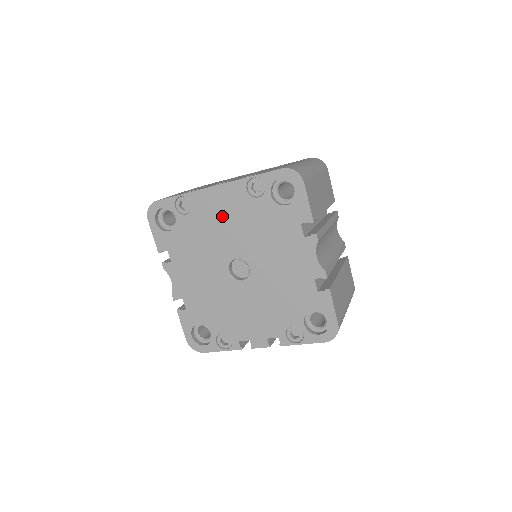
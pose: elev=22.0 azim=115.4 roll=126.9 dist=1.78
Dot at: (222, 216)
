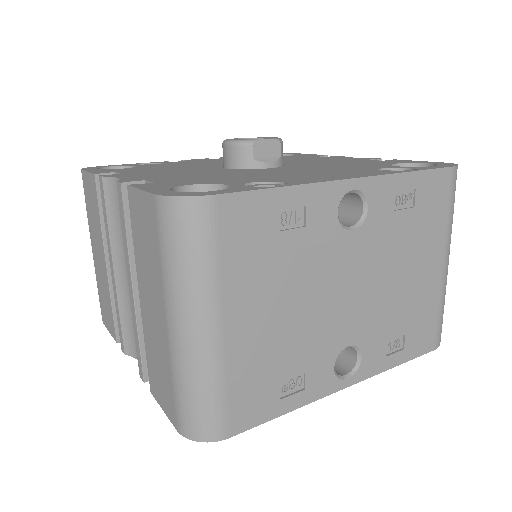
Dot at: occluded
